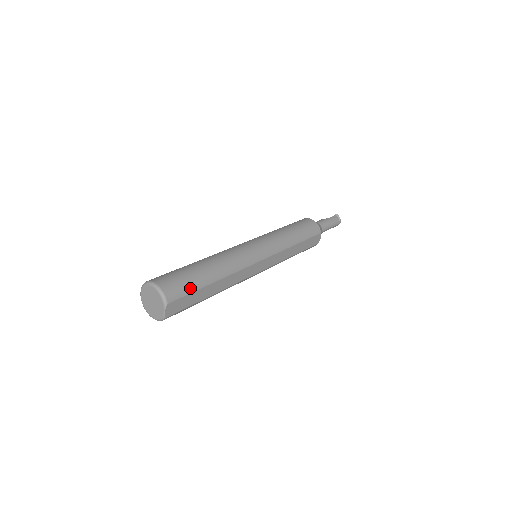
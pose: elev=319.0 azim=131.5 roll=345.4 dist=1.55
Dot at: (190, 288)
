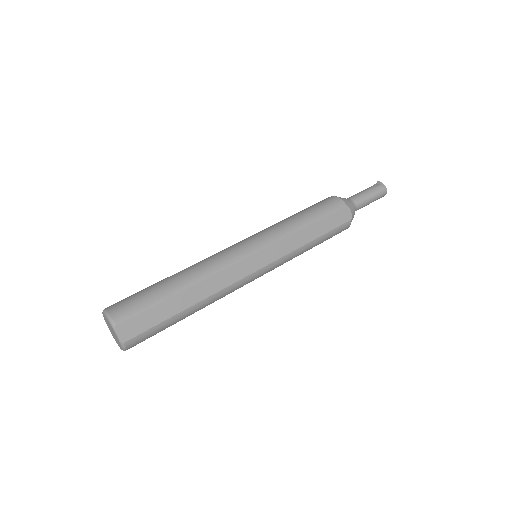
Dot at: (145, 304)
